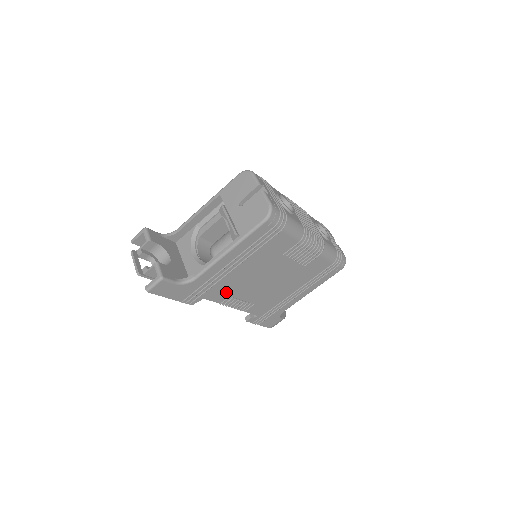
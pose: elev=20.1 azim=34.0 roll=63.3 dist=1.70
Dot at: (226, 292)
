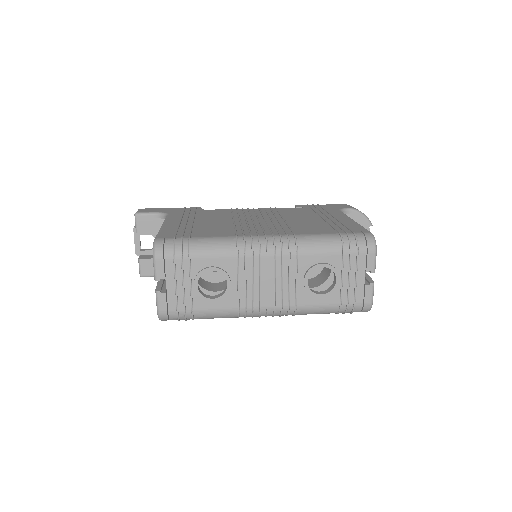
Dot at: occluded
